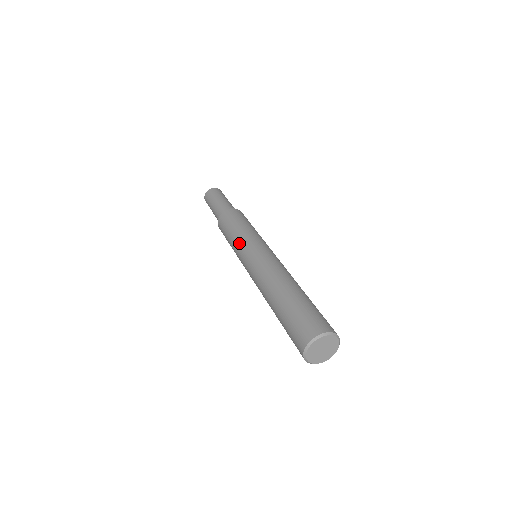
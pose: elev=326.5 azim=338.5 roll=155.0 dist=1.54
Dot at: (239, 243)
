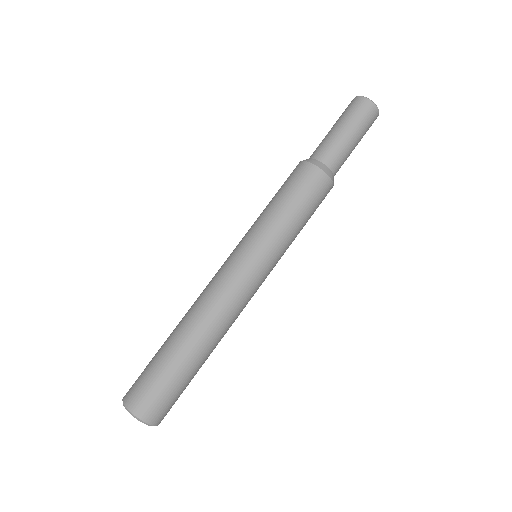
Dot at: (254, 228)
